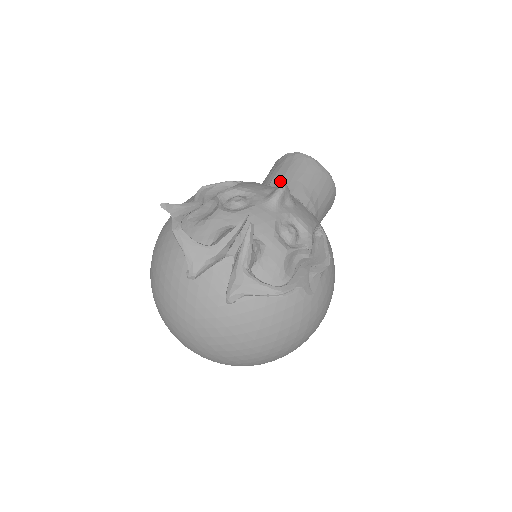
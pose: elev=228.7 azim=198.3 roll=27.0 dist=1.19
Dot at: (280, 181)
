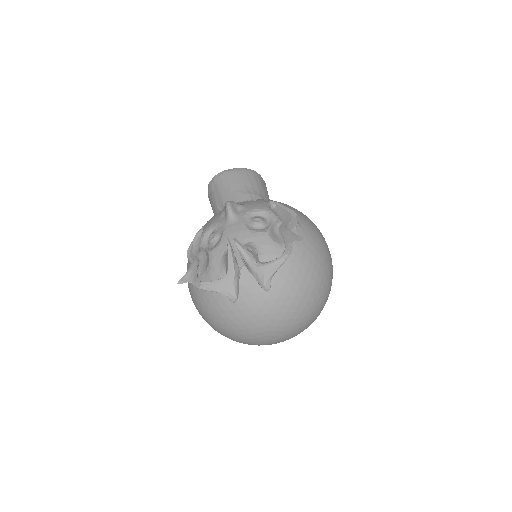
Dot at: (222, 203)
